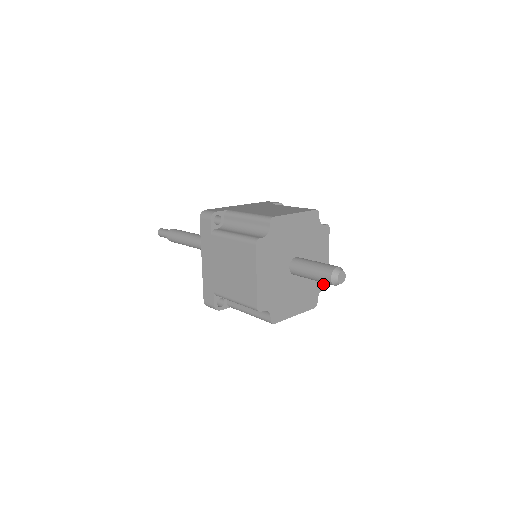
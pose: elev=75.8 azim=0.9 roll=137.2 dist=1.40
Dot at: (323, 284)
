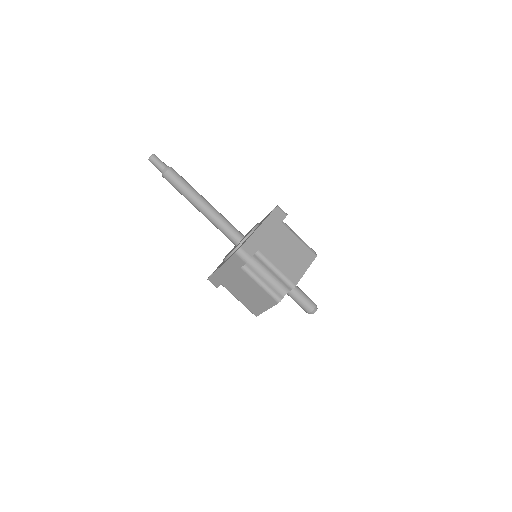
Dot at: occluded
